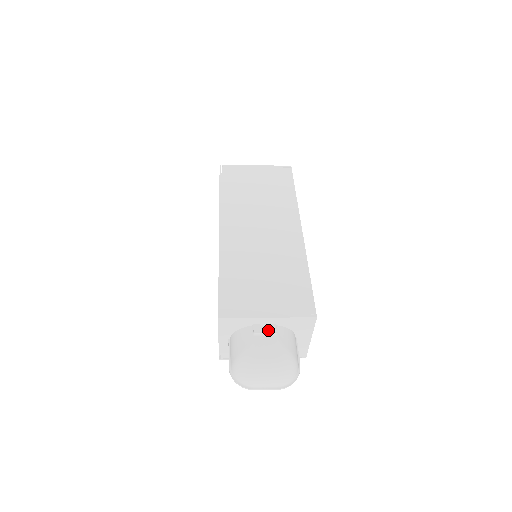
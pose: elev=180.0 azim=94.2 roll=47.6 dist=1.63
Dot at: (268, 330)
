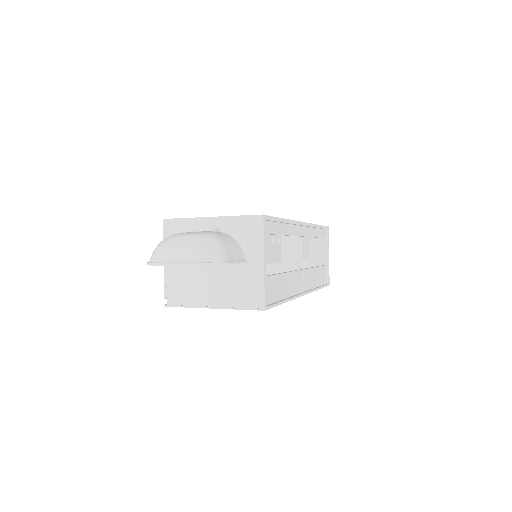
Dot at: (207, 228)
